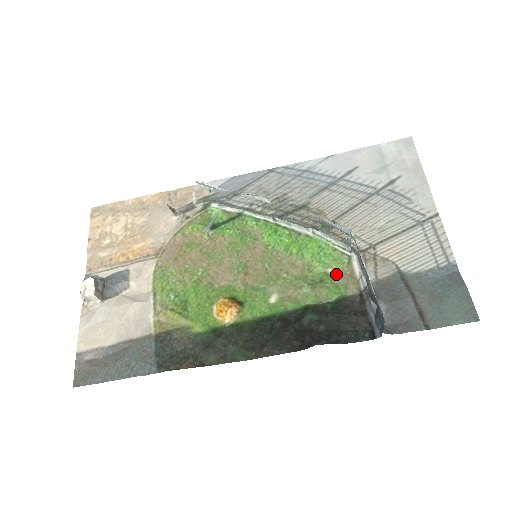
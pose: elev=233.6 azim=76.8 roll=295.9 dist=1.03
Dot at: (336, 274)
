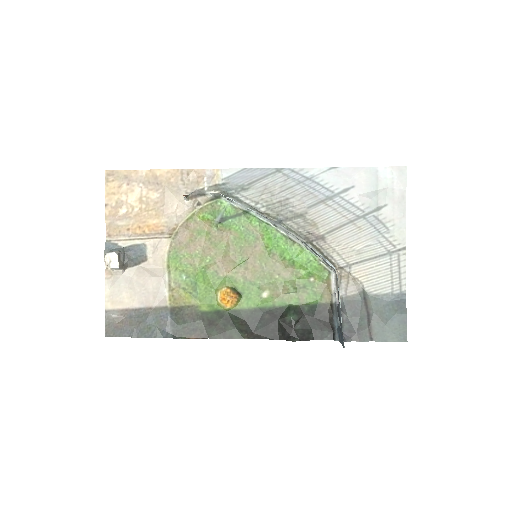
Dot at: (316, 283)
